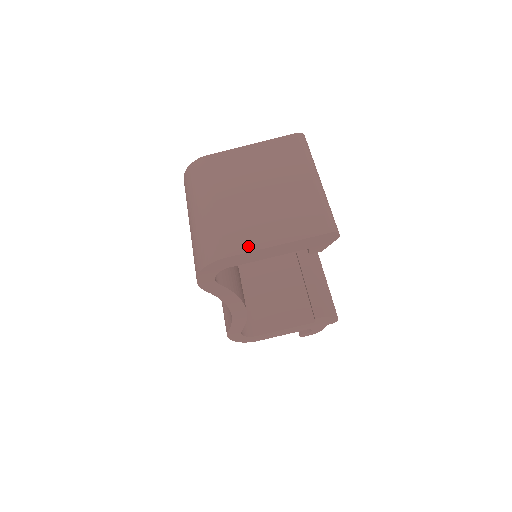
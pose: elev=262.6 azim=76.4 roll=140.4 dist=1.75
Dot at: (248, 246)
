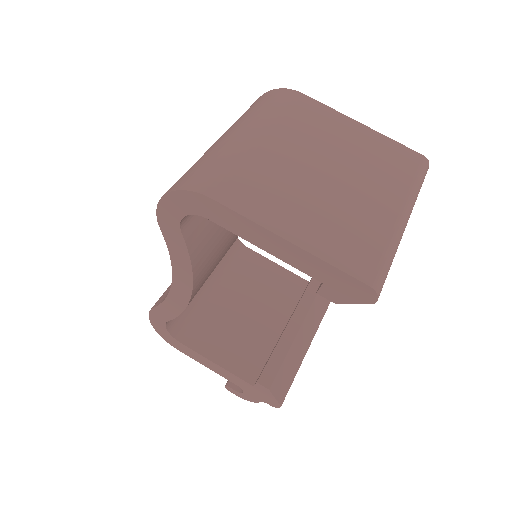
Dot at: (253, 211)
